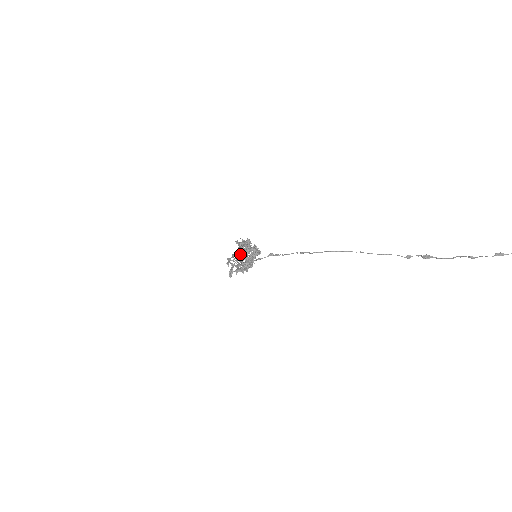
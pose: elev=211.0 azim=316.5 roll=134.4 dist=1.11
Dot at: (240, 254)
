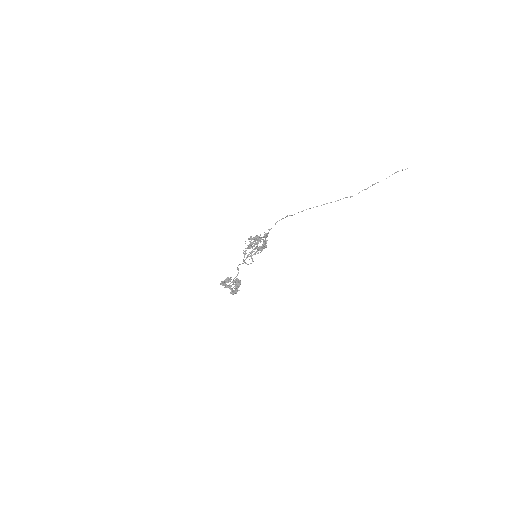
Dot at: (244, 260)
